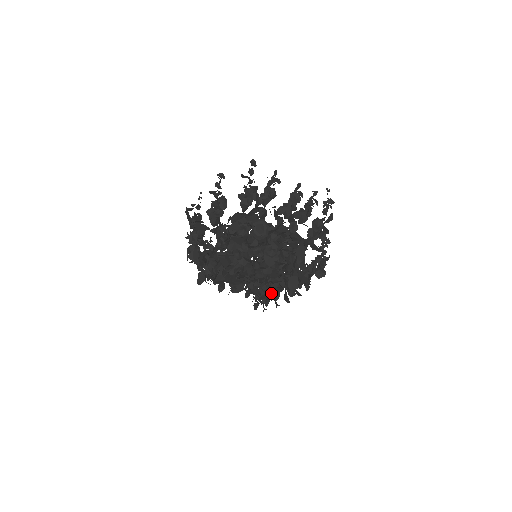
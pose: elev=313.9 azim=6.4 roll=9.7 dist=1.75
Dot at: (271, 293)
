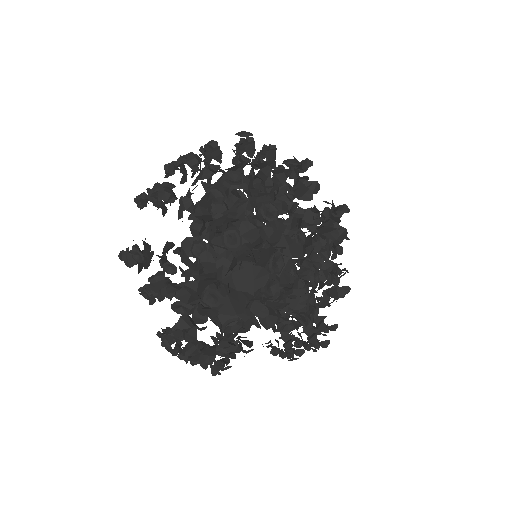
Dot at: occluded
